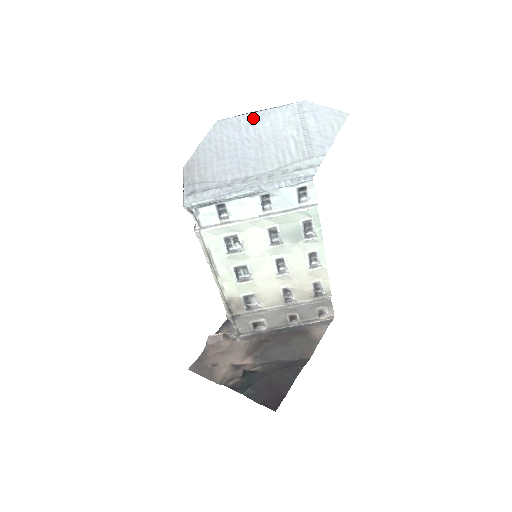
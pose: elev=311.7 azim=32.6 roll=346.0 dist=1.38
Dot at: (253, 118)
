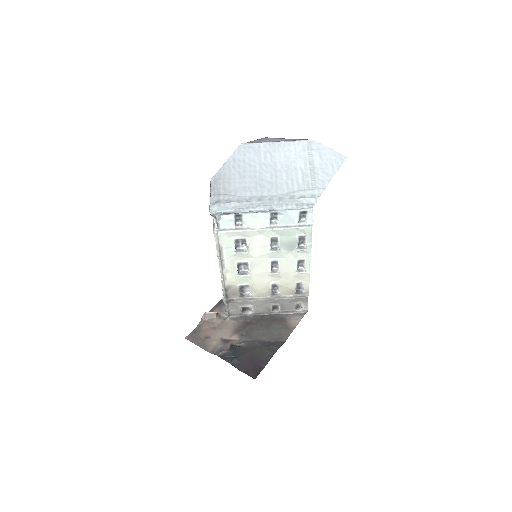
Dot at: (271, 147)
